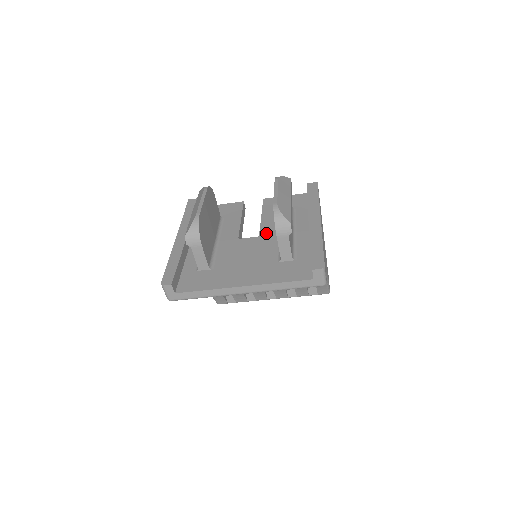
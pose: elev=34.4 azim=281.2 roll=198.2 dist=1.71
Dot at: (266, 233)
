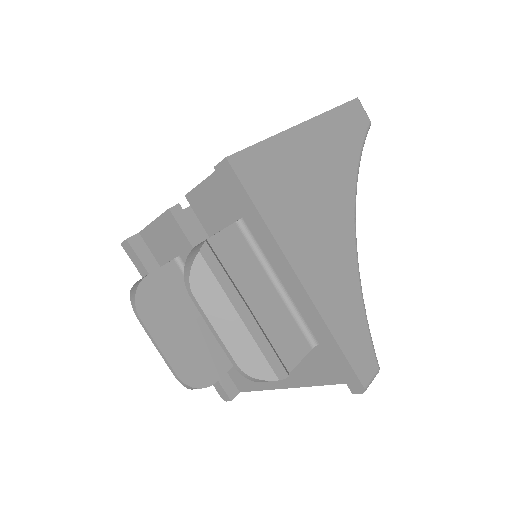
Dot at: occluded
